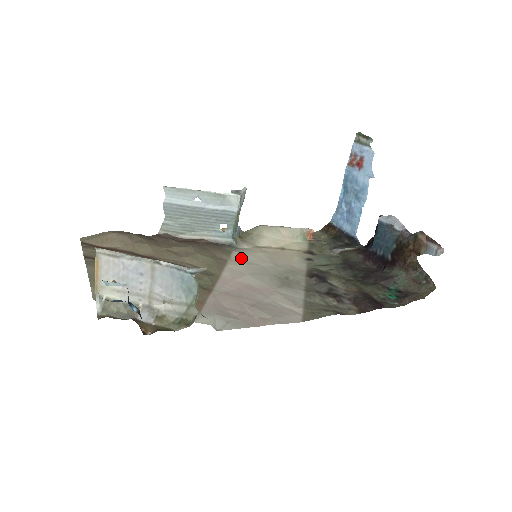
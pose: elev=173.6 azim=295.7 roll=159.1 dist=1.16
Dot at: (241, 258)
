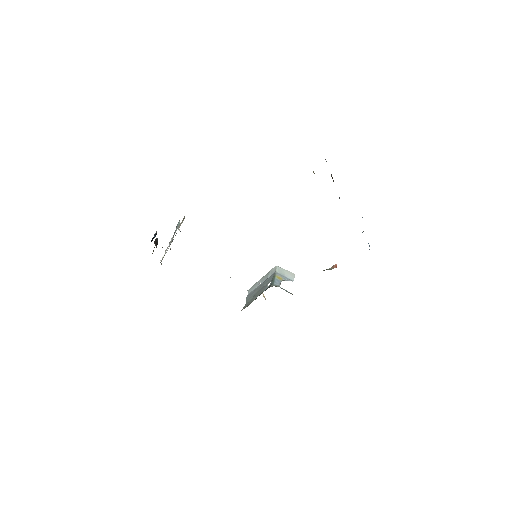
Dot at: occluded
